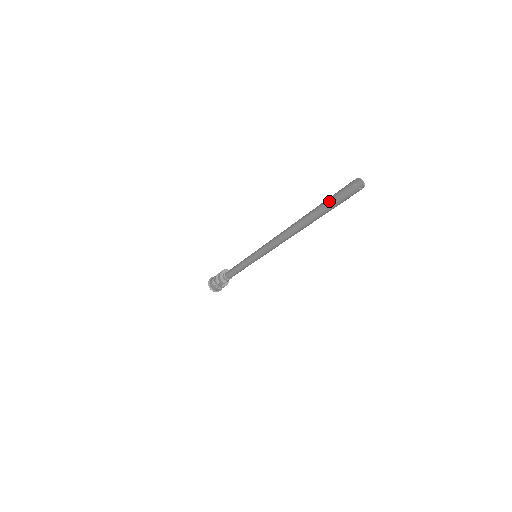
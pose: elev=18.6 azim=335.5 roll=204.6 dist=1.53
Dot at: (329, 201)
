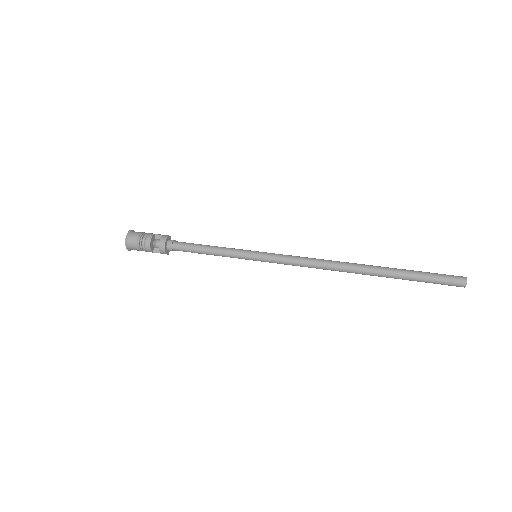
Dot at: (424, 281)
